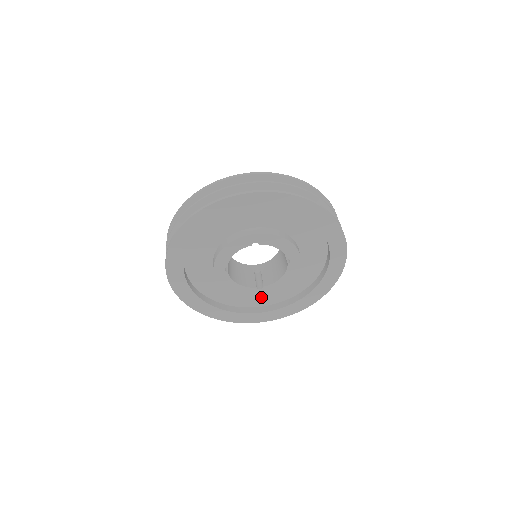
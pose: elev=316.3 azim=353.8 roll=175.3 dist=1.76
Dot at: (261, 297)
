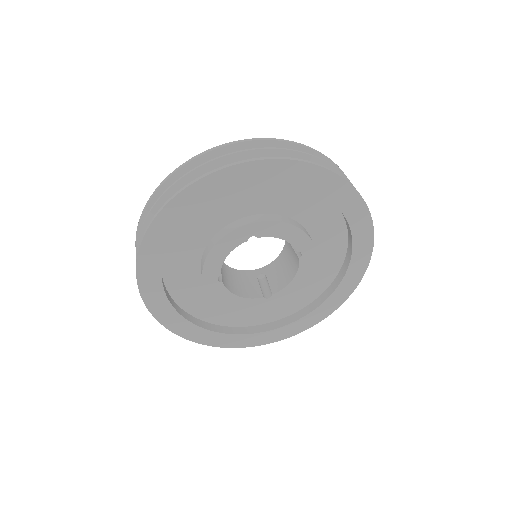
Dot at: (271, 309)
